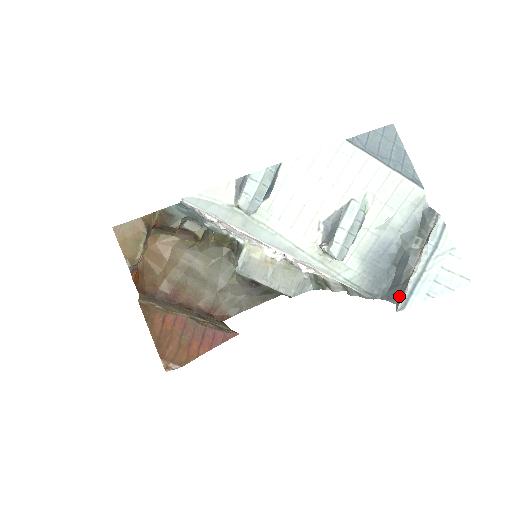
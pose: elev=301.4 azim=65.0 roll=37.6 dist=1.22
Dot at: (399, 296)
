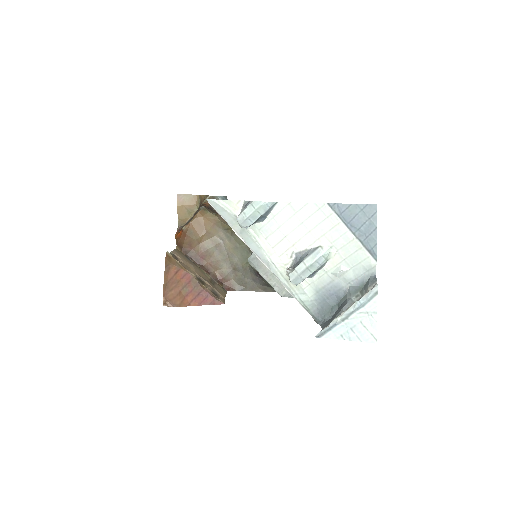
Dot at: occluded
